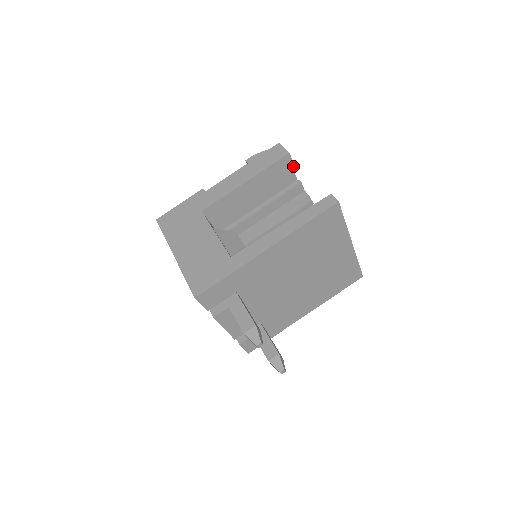
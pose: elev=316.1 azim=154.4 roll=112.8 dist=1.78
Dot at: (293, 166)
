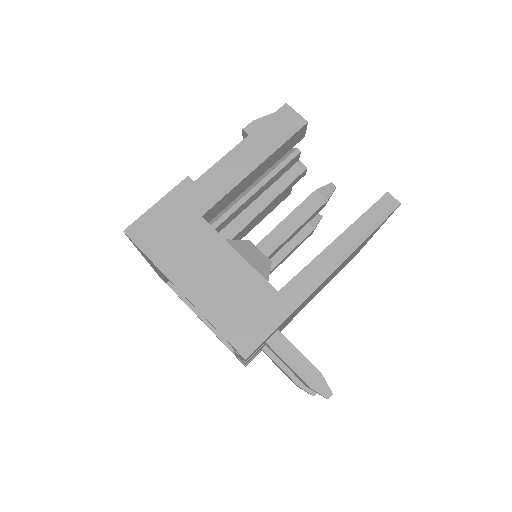
Dot at: (303, 136)
